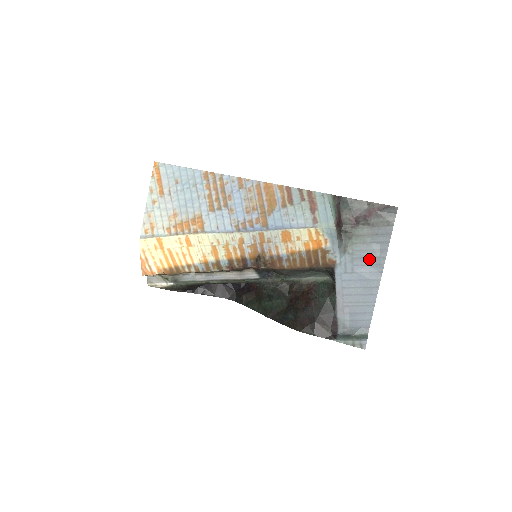
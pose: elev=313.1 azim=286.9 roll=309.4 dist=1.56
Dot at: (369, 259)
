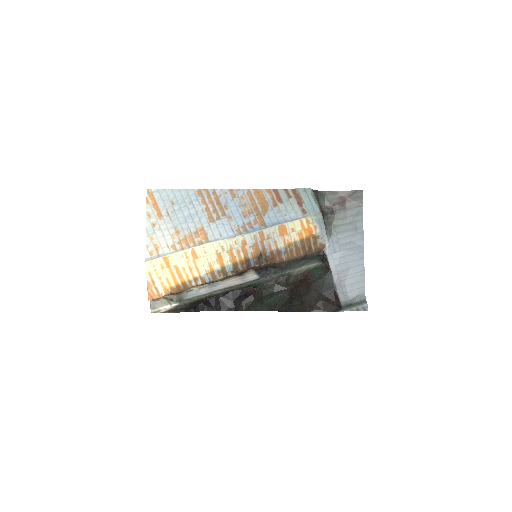
Dot at: (351, 237)
